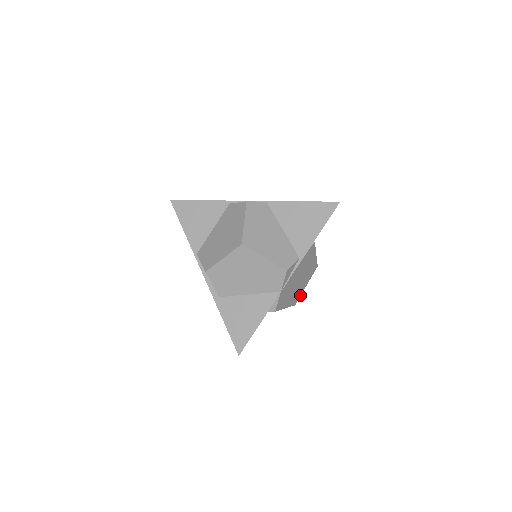
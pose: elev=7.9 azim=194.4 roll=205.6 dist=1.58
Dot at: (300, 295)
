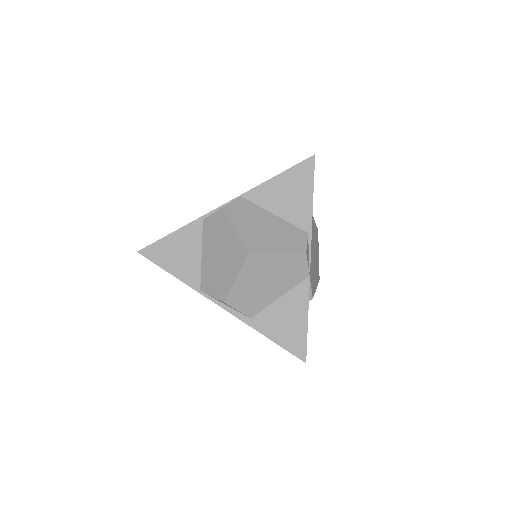
Dot at: (318, 268)
